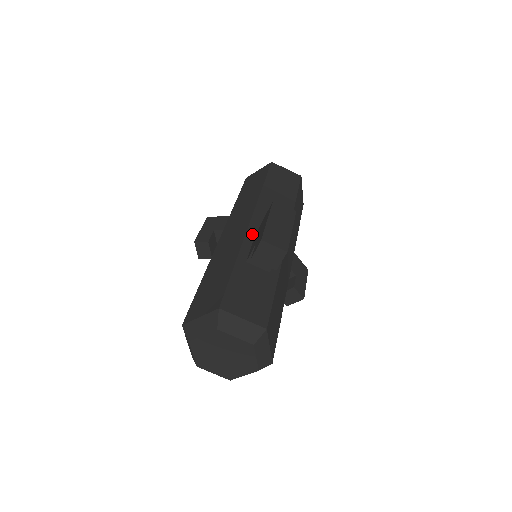
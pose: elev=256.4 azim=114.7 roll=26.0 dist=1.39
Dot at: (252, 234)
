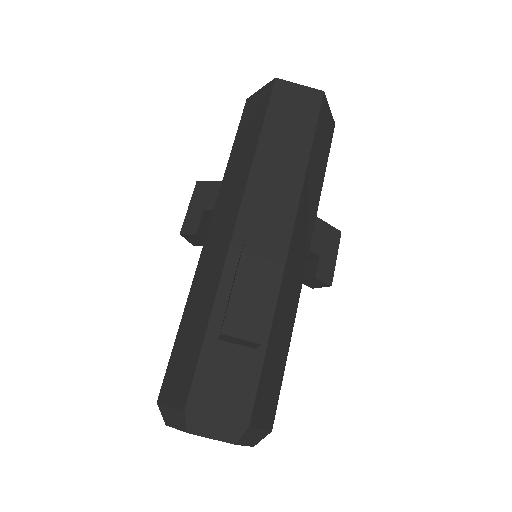
Dot at: (236, 253)
